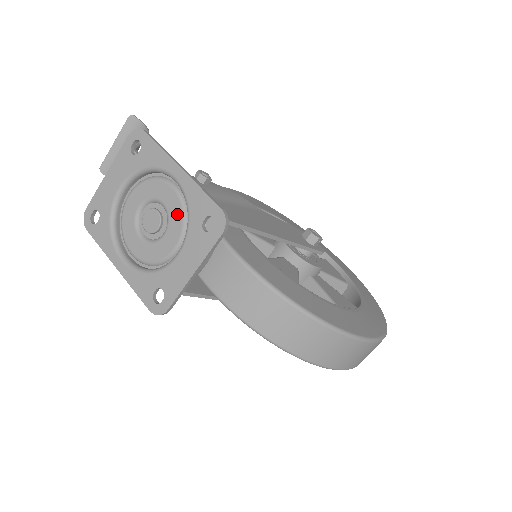
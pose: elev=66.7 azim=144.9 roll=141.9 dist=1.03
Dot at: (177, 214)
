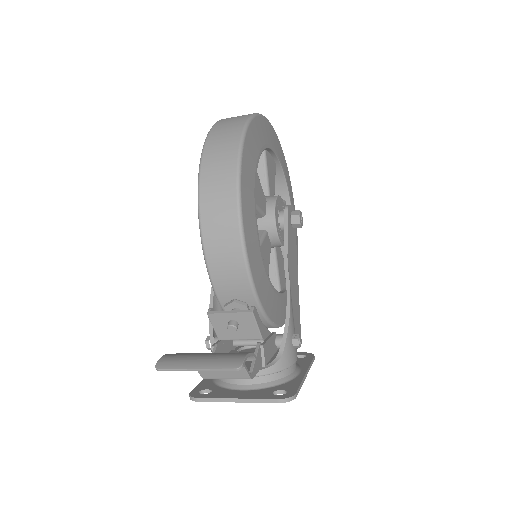
Dot at: occluded
